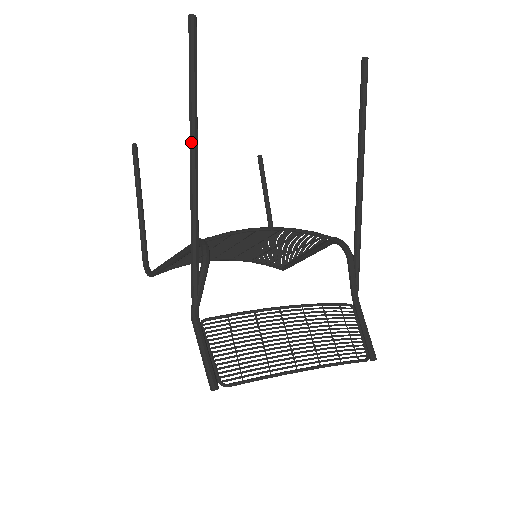
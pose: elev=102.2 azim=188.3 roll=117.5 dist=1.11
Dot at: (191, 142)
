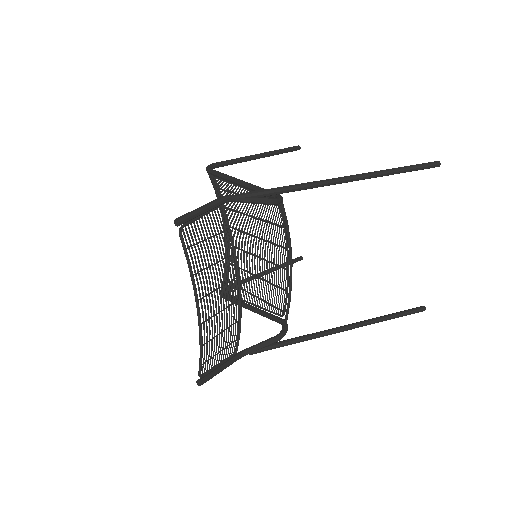
Dot at: (360, 175)
